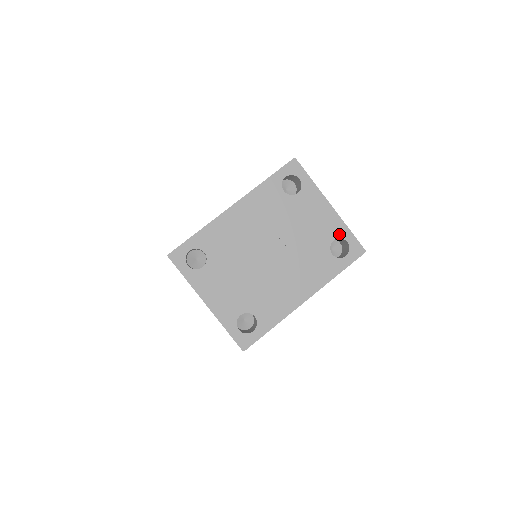
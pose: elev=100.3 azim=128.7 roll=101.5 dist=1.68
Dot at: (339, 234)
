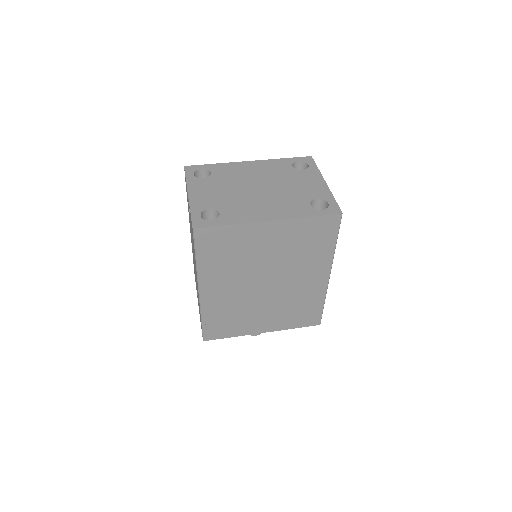
Dot at: (324, 197)
